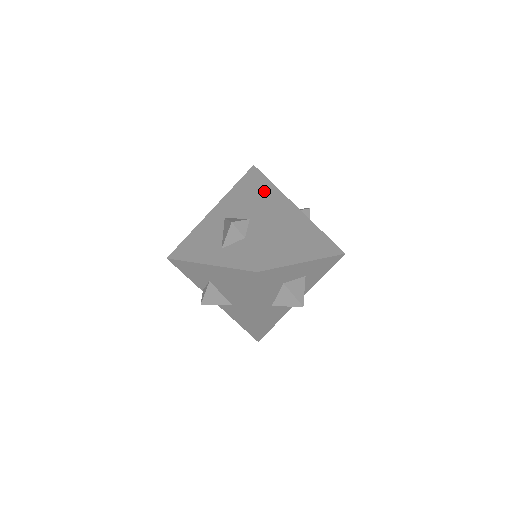
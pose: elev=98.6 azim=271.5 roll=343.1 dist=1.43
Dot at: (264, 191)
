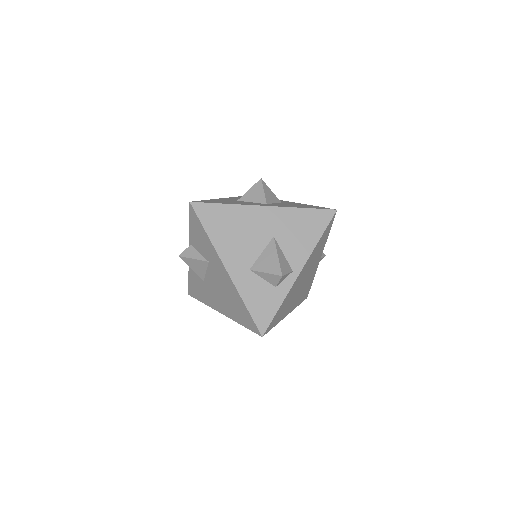
Dot at: (321, 242)
